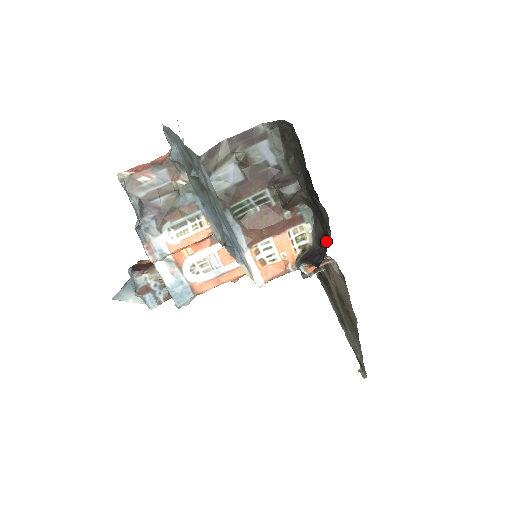
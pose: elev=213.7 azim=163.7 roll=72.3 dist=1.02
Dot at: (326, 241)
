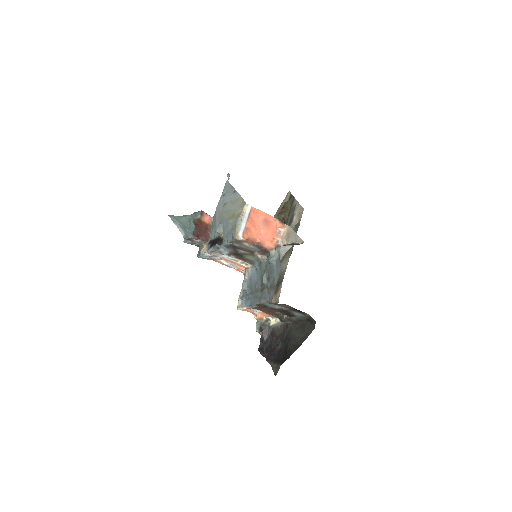
Dot at: (269, 361)
